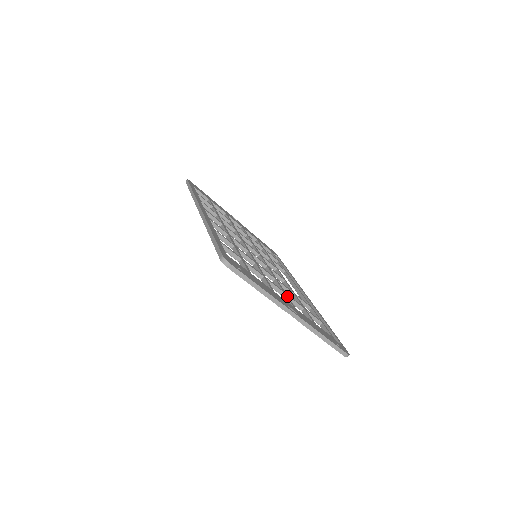
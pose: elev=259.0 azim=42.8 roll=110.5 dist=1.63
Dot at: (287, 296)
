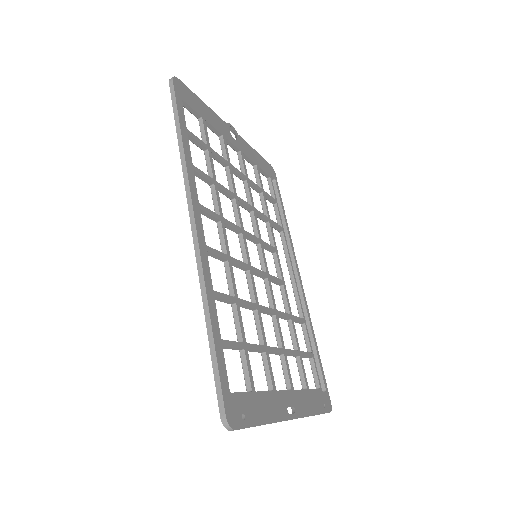
Dot at: (286, 361)
